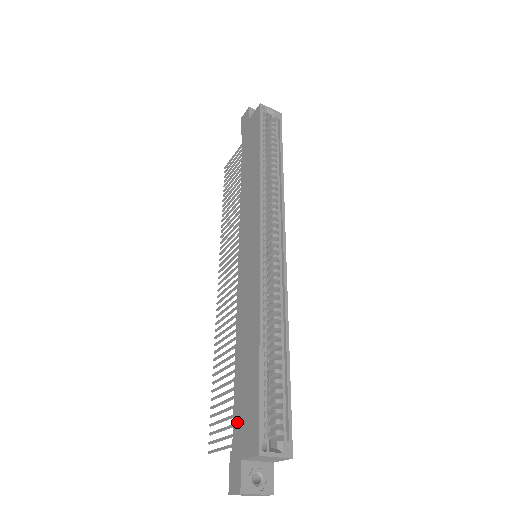
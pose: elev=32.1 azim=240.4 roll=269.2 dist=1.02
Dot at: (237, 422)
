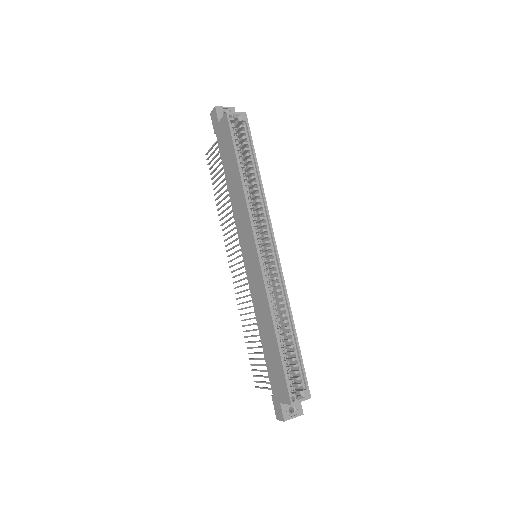
Dot at: (272, 380)
